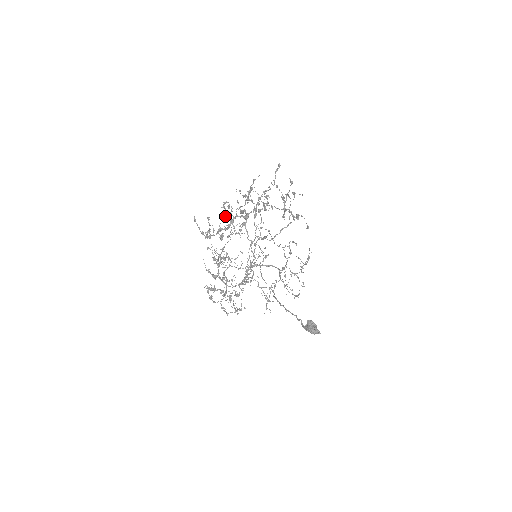
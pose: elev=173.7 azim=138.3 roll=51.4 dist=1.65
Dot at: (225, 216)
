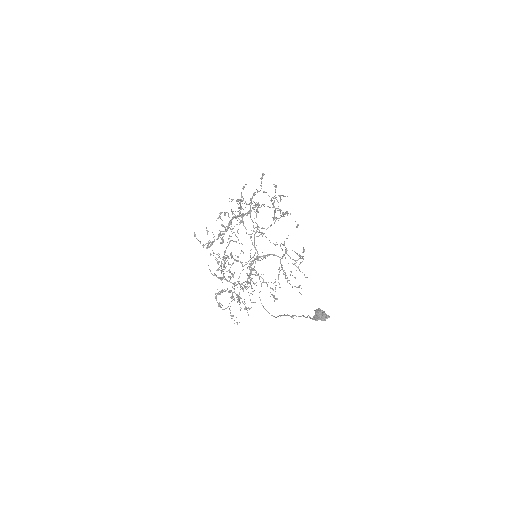
Dot at: (222, 225)
